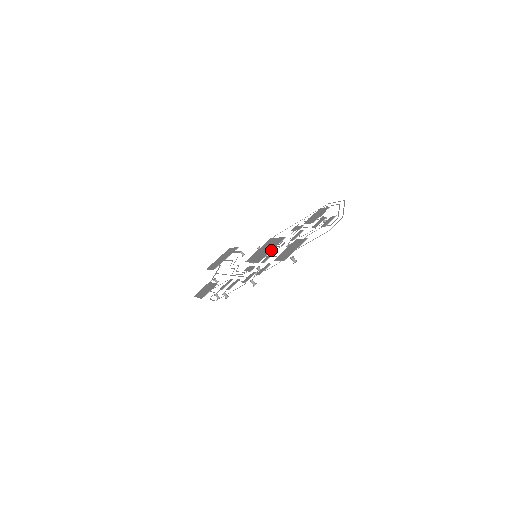
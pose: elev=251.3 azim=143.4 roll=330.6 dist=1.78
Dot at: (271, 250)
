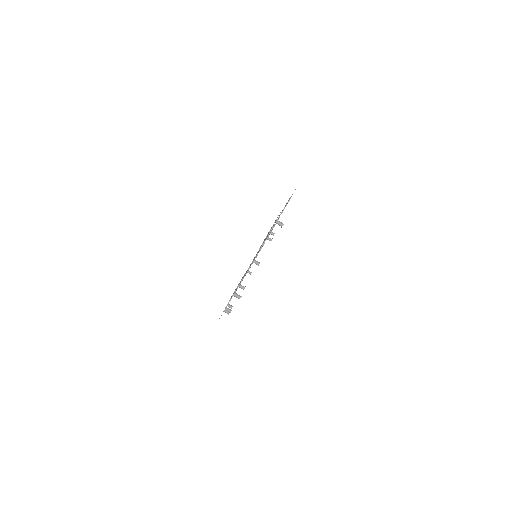
Dot at: occluded
